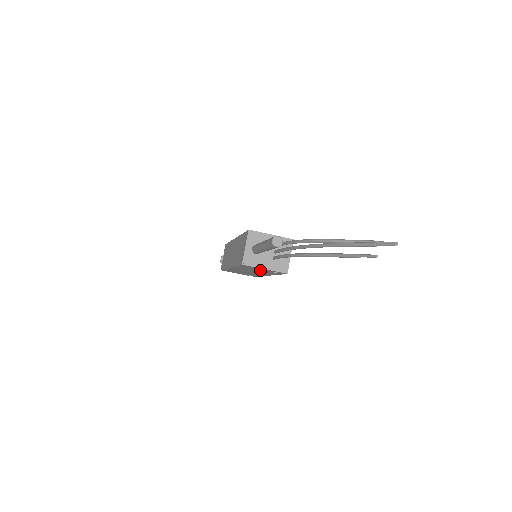
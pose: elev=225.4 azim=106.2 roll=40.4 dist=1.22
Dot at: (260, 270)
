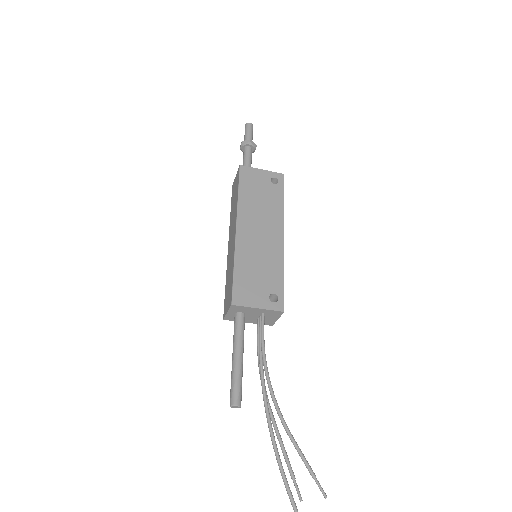
Dot at: occluded
